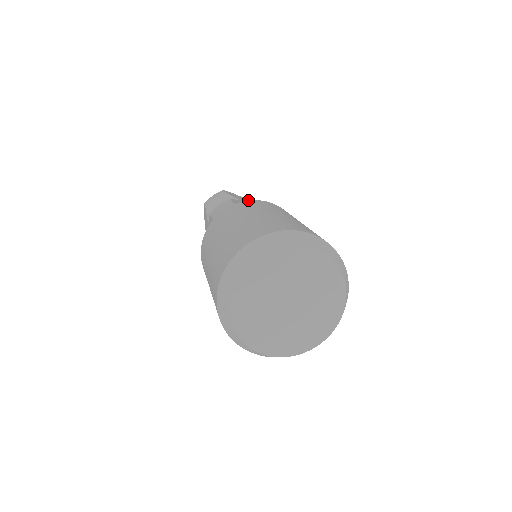
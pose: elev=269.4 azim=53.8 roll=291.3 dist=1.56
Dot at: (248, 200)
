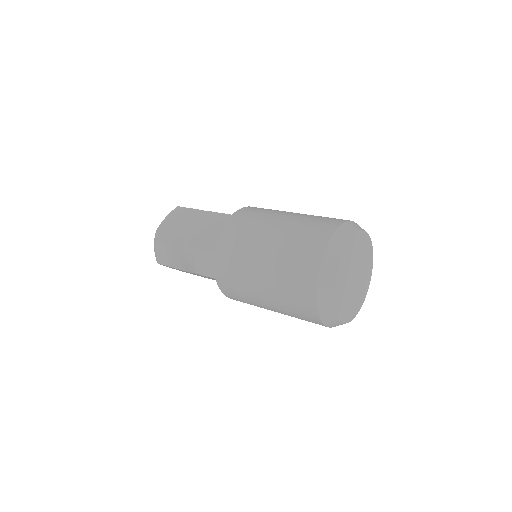
Dot at: occluded
